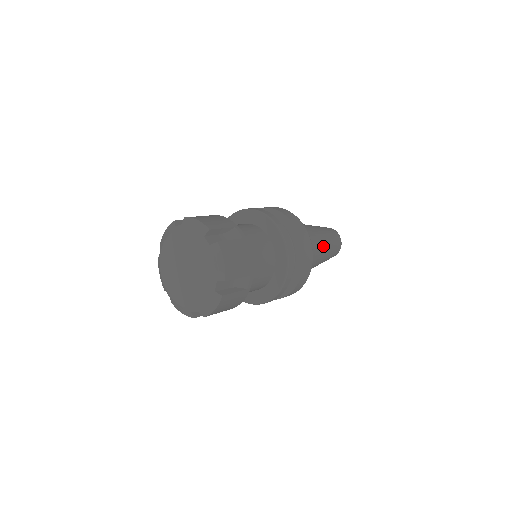
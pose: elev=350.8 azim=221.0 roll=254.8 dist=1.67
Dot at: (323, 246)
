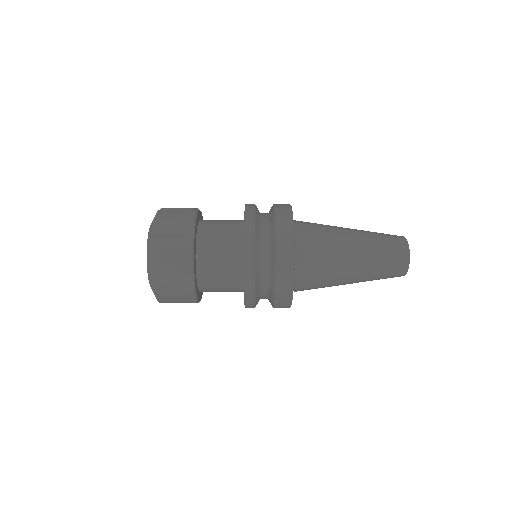
Dot at: occluded
